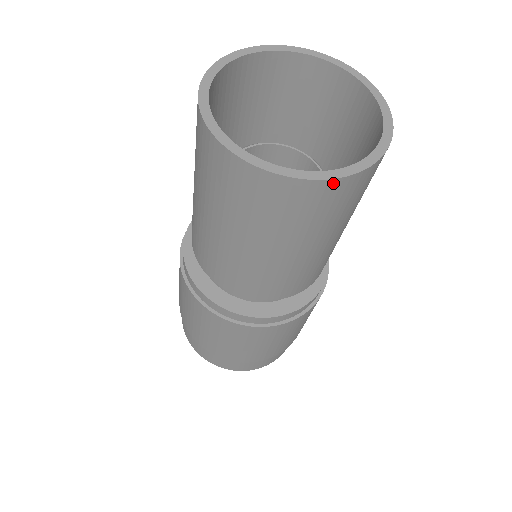
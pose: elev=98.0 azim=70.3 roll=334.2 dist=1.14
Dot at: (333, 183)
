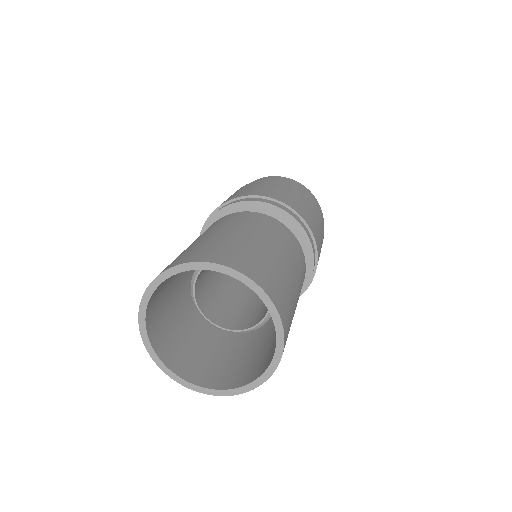
Dot at: (187, 384)
